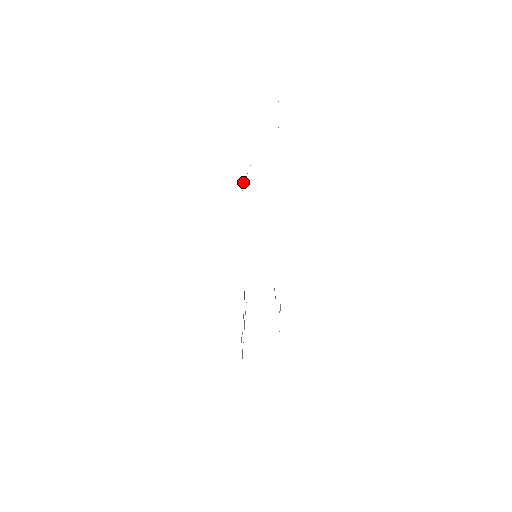
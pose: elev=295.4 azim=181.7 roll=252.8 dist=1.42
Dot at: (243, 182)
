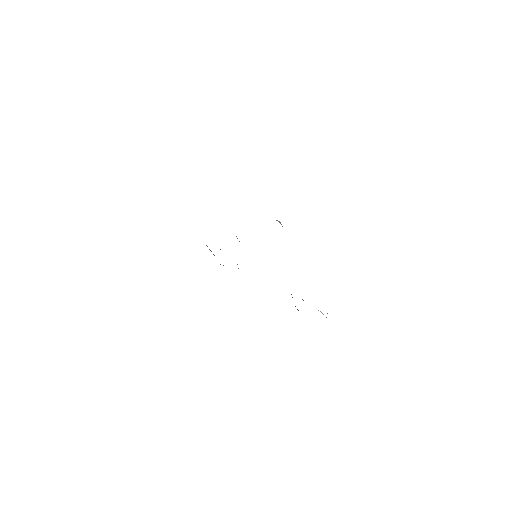
Dot at: occluded
